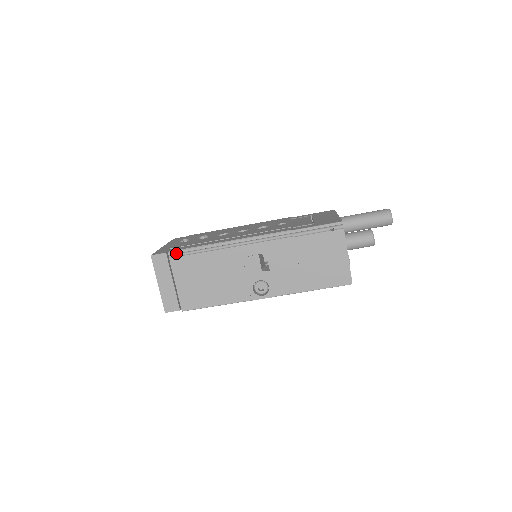
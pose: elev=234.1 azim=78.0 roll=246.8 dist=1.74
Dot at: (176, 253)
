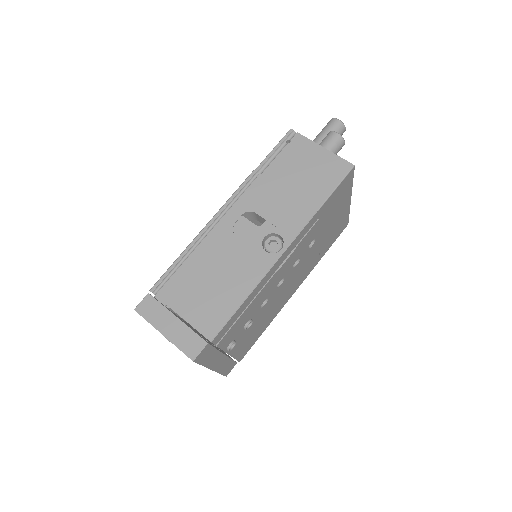
Dot at: (159, 284)
